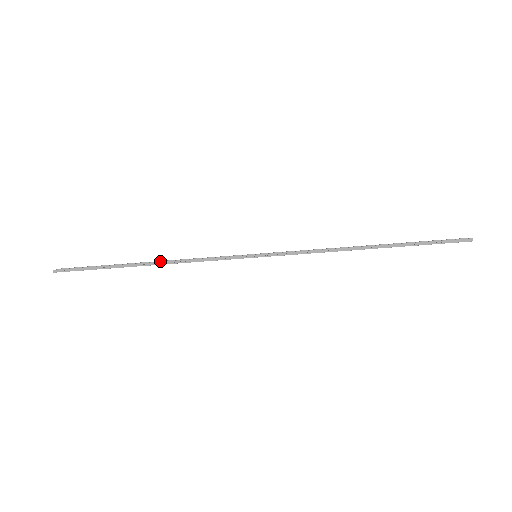
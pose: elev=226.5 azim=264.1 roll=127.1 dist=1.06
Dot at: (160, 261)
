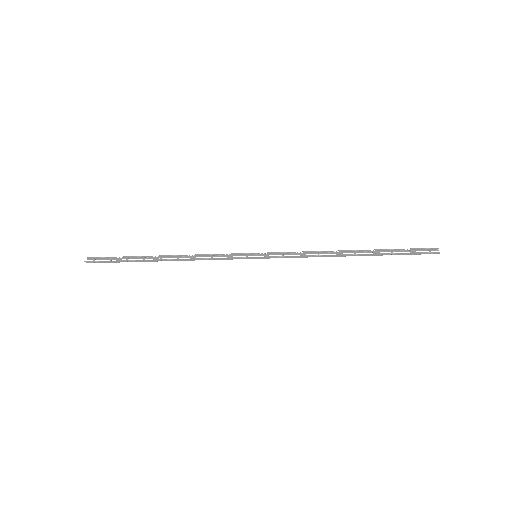
Dot at: (174, 255)
